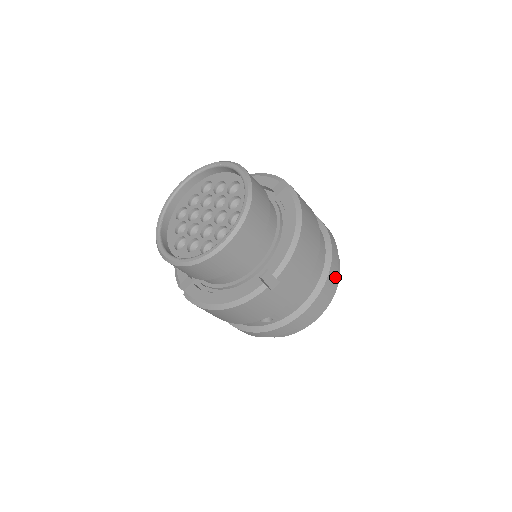
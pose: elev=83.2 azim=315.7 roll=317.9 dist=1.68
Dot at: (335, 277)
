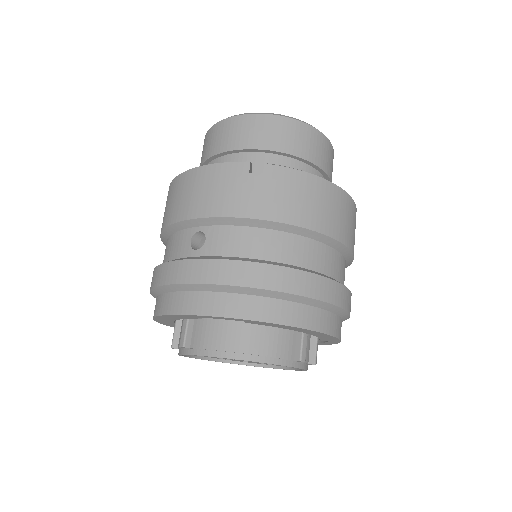
Dot at: (312, 296)
